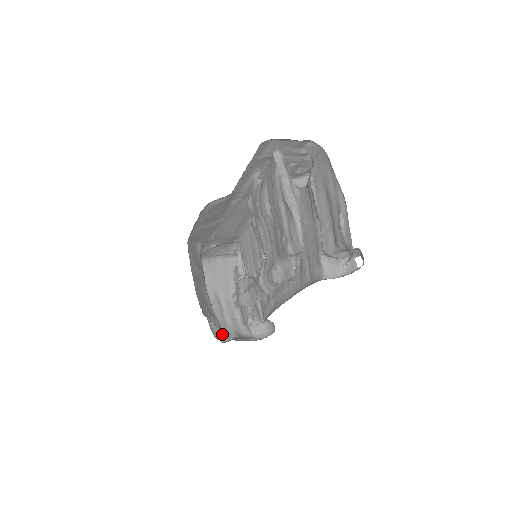
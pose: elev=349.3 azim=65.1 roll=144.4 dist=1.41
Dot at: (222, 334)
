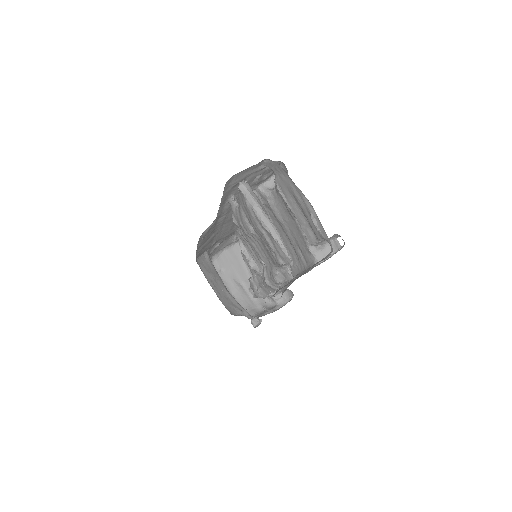
Dot at: (252, 320)
